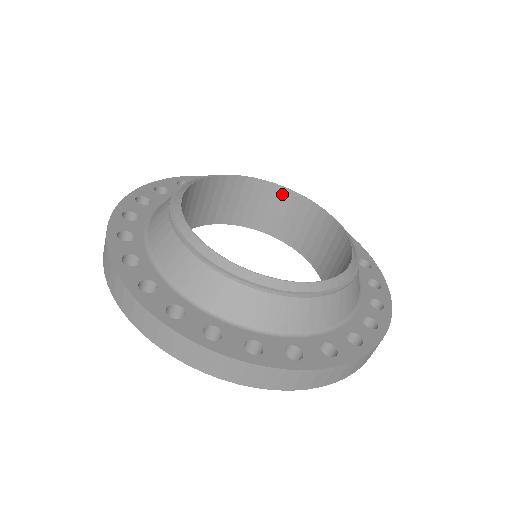
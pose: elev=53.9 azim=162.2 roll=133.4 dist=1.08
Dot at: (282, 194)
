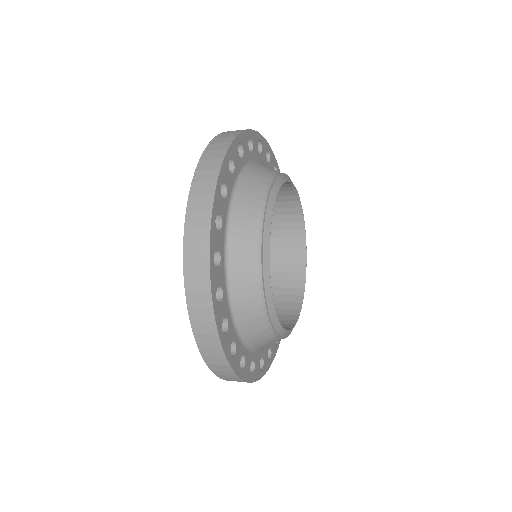
Dot at: occluded
